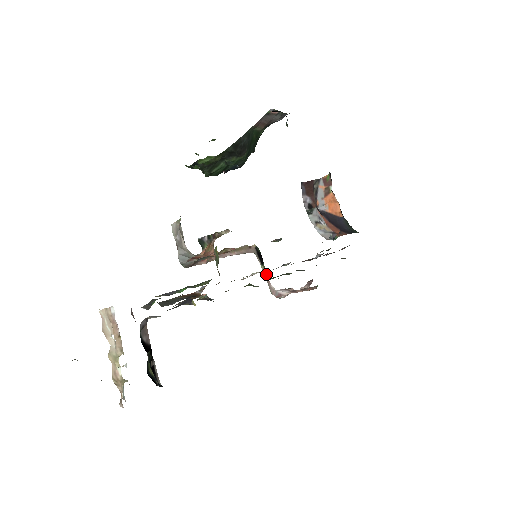
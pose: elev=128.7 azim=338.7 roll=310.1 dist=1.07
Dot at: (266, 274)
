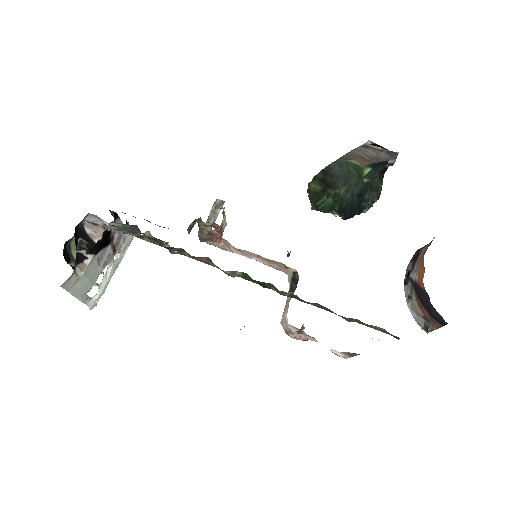
Dot at: occluded
